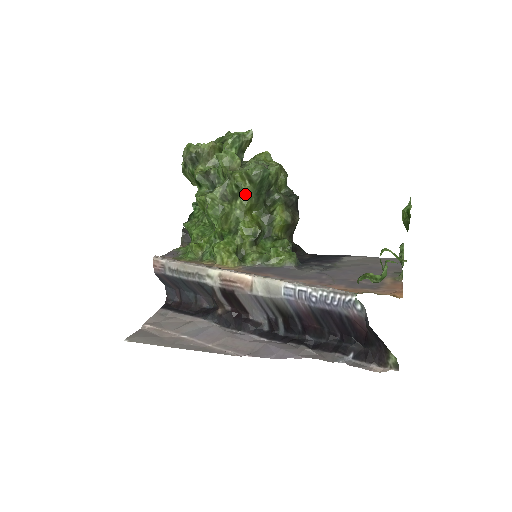
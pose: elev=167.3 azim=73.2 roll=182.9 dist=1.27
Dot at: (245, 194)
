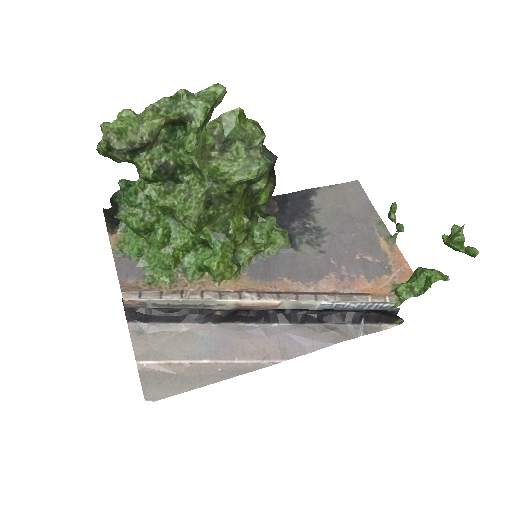
Dot at: (239, 196)
